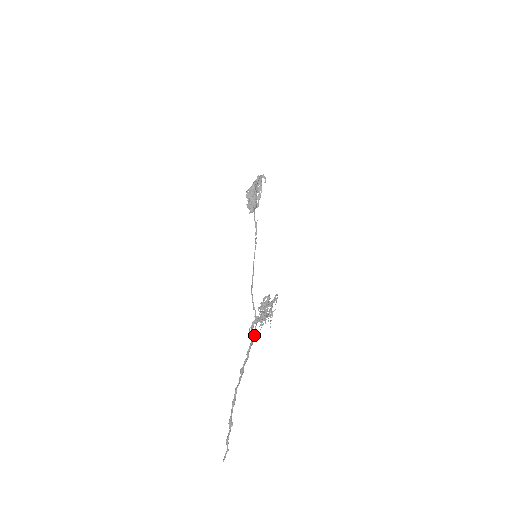
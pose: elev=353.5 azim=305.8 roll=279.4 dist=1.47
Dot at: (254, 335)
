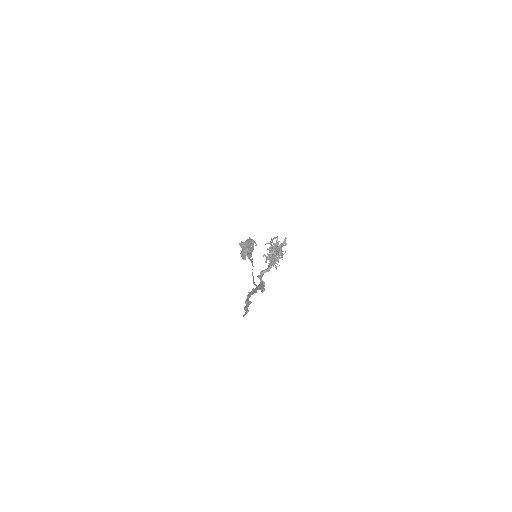
Dot at: (264, 282)
